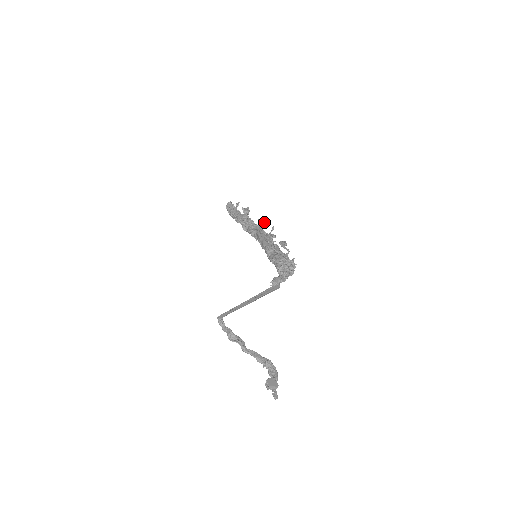
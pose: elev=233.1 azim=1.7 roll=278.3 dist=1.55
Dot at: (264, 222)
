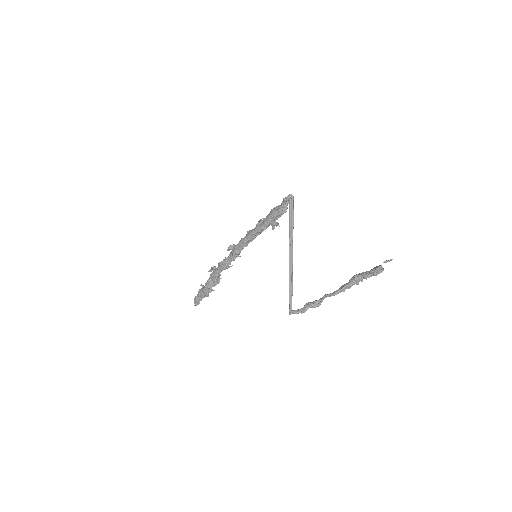
Dot at: (233, 245)
